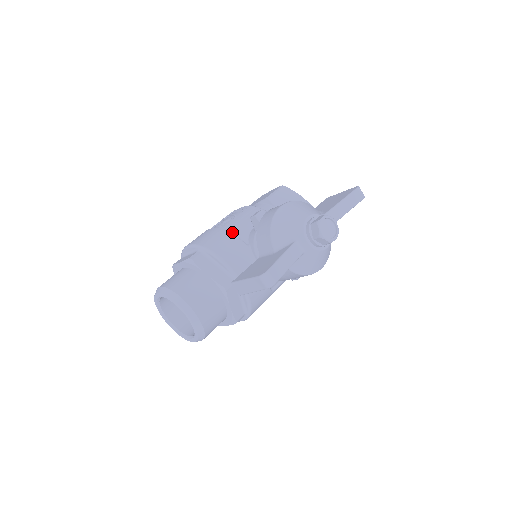
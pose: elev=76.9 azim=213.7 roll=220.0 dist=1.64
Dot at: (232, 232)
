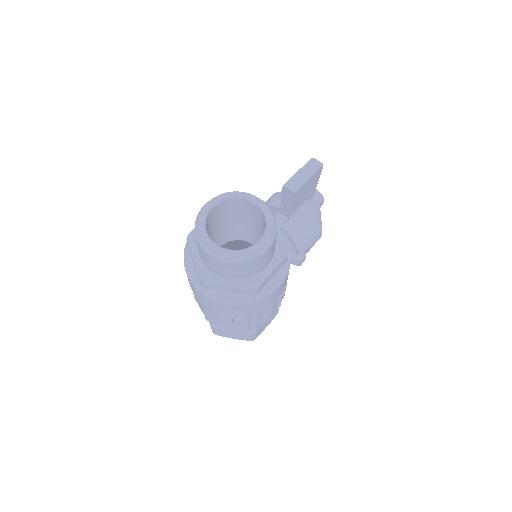
Dot at: occluded
